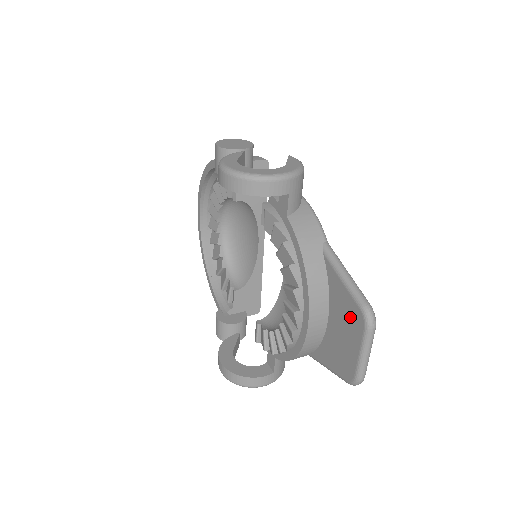
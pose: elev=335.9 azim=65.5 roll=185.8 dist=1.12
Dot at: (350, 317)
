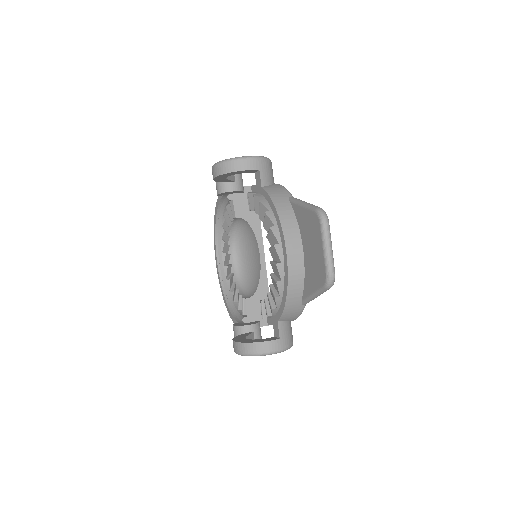
Dot at: (312, 227)
